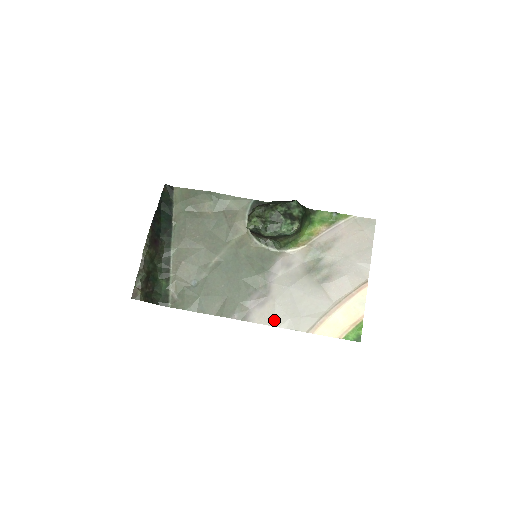
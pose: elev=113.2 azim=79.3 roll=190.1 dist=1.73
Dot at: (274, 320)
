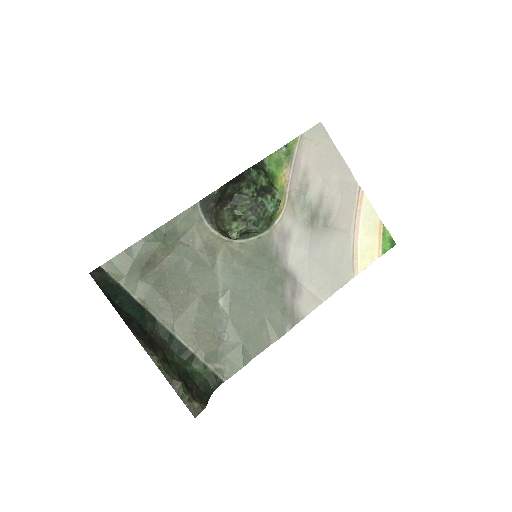
Dot at: (321, 295)
